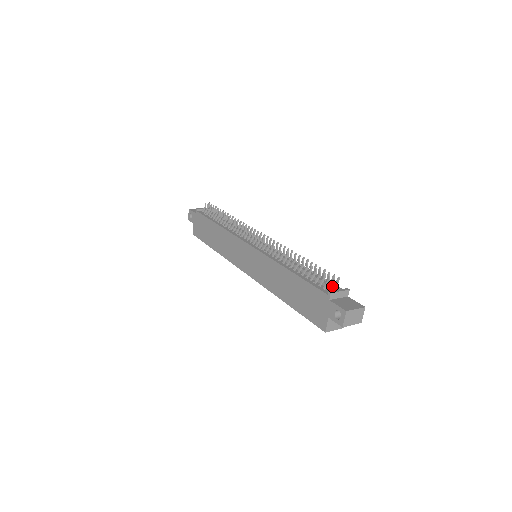
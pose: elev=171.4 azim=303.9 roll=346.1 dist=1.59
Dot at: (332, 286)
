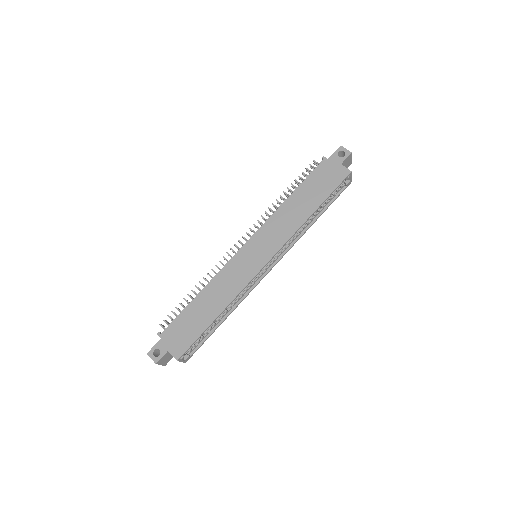
Dot at: (318, 163)
